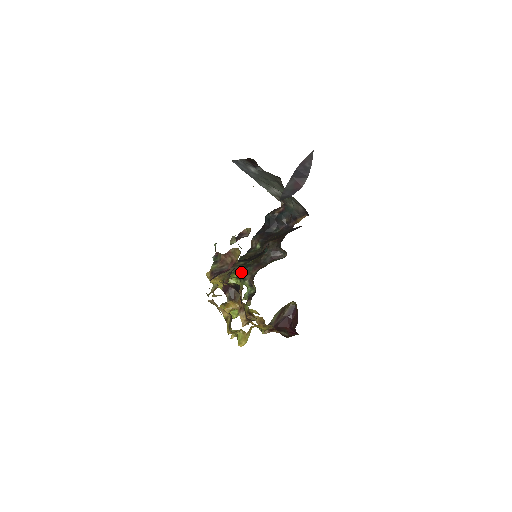
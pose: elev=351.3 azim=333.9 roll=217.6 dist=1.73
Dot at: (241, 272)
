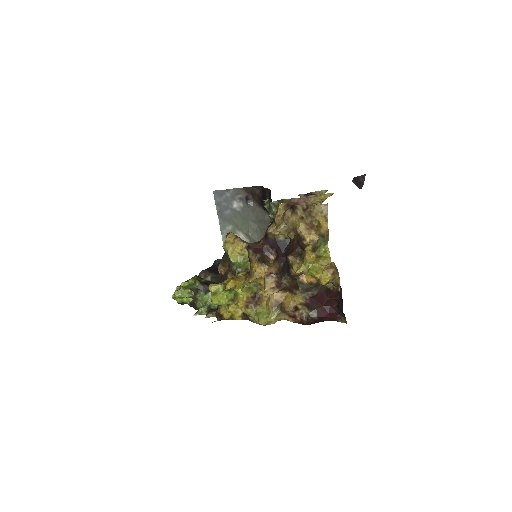
Dot at: (205, 283)
